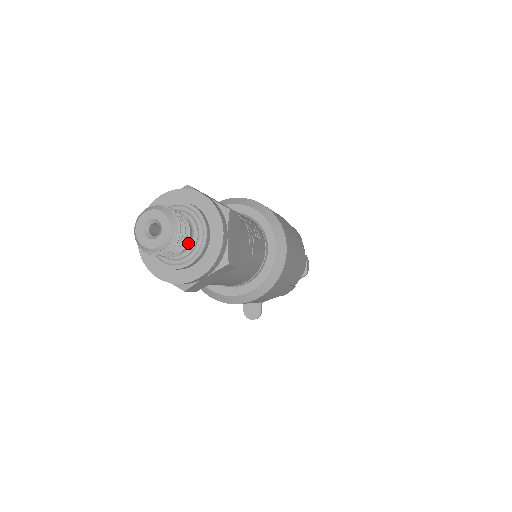
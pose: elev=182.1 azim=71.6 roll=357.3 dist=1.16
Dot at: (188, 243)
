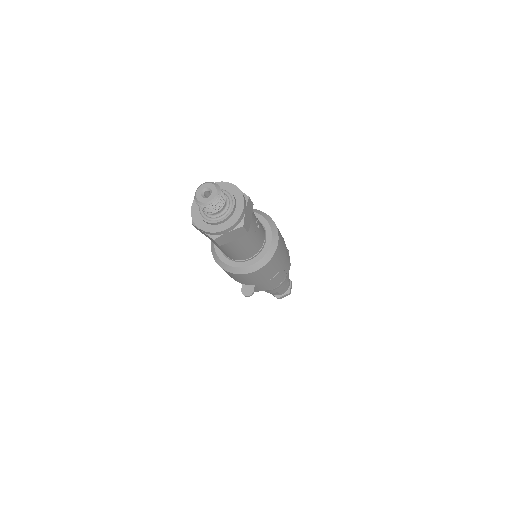
Dot at: (223, 208)
